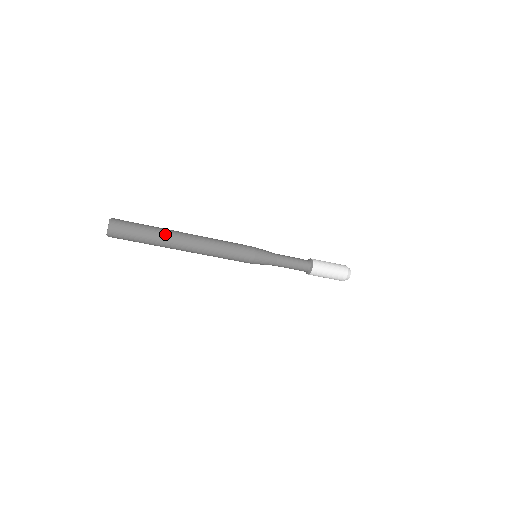
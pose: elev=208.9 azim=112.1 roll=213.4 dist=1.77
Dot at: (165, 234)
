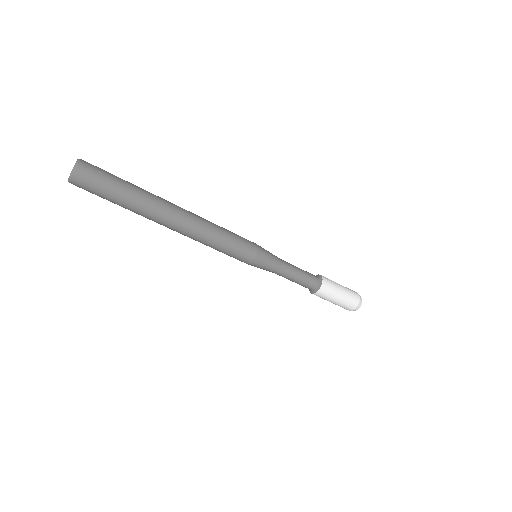
Dot at: (149, 192)
